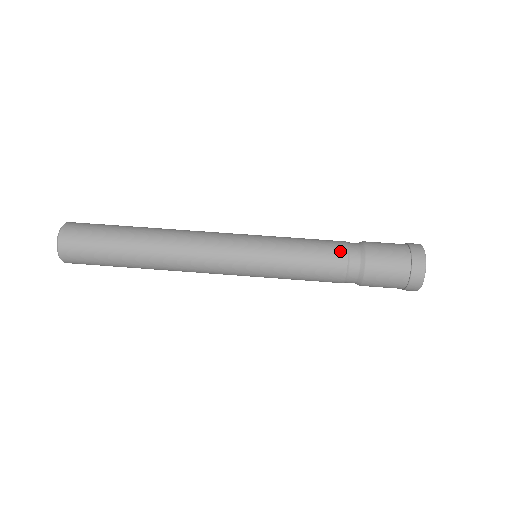
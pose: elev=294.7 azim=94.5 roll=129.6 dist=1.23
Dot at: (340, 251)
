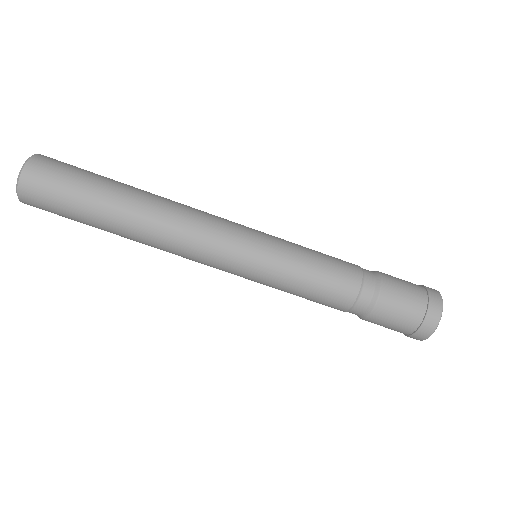
Dot at: (344, 303)
